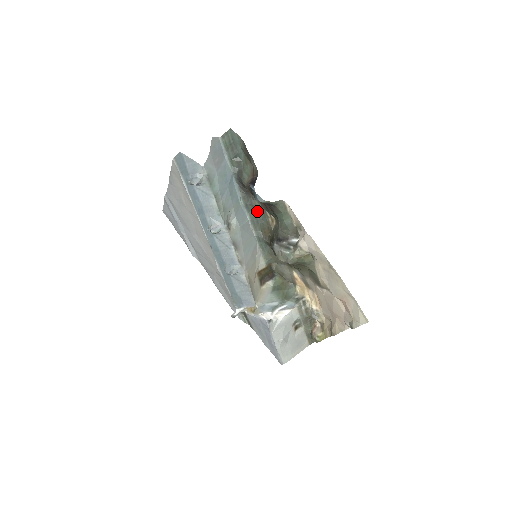
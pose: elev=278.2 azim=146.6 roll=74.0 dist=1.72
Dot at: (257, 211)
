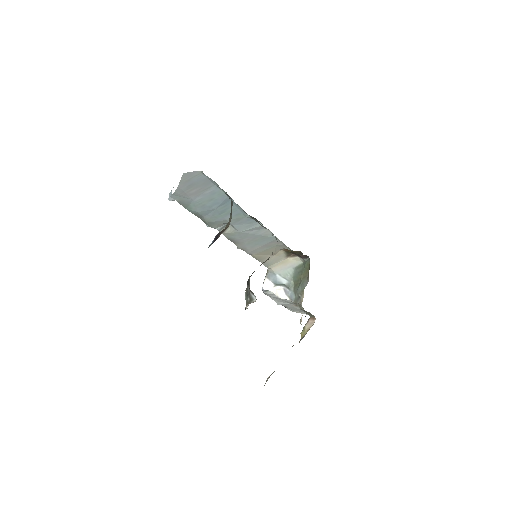
Dot at: occluded
